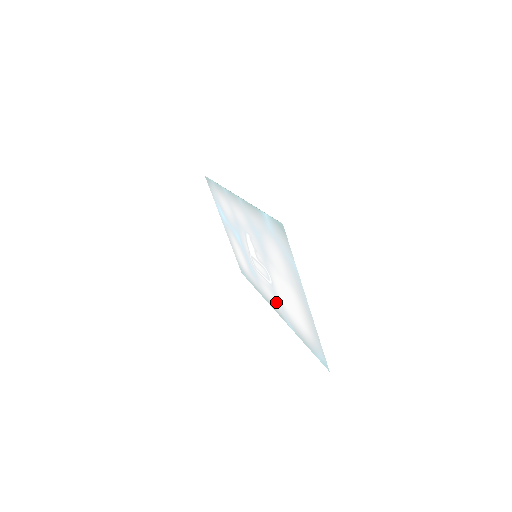
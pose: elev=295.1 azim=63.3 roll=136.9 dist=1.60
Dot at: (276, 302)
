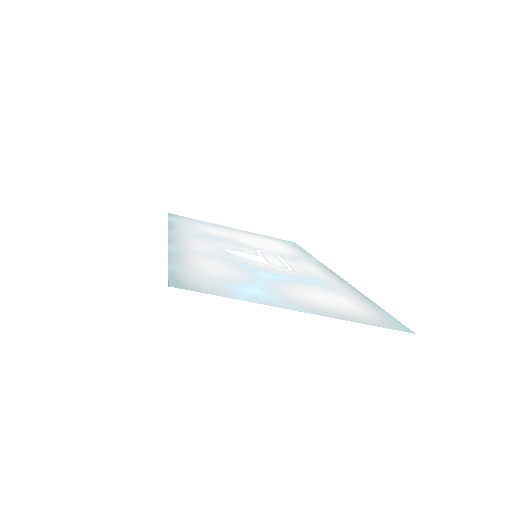
Dot at: (320, 275)
